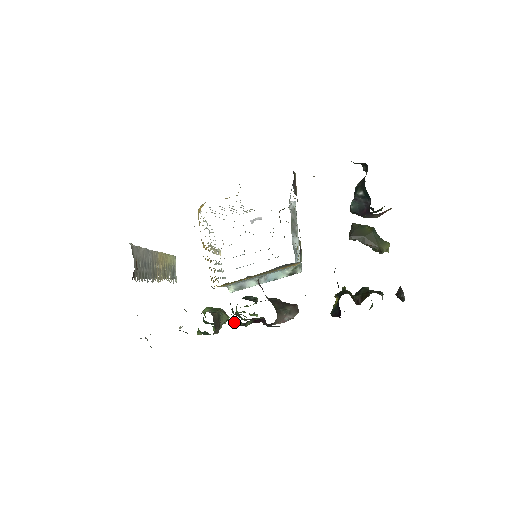
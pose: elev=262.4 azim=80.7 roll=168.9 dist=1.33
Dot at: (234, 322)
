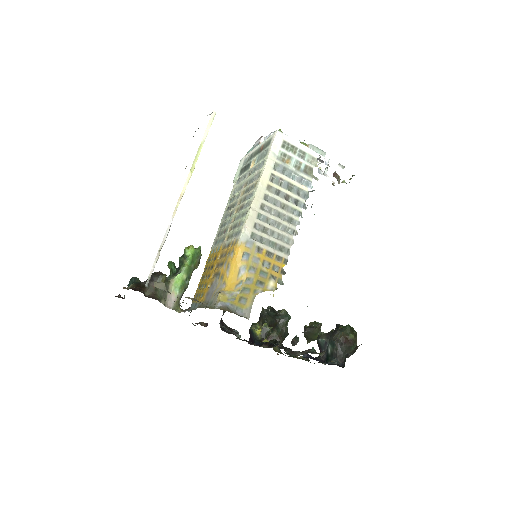
Dot at: occluded
